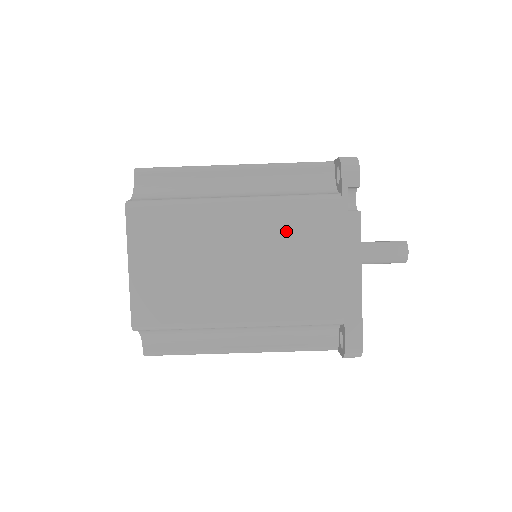
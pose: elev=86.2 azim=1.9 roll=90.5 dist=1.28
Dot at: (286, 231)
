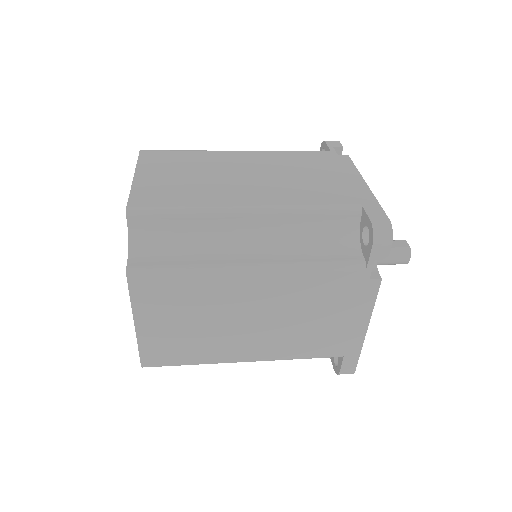
Dot at: (303, 296)
